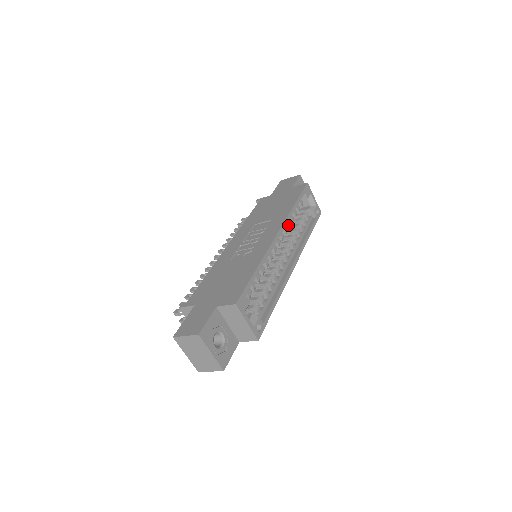
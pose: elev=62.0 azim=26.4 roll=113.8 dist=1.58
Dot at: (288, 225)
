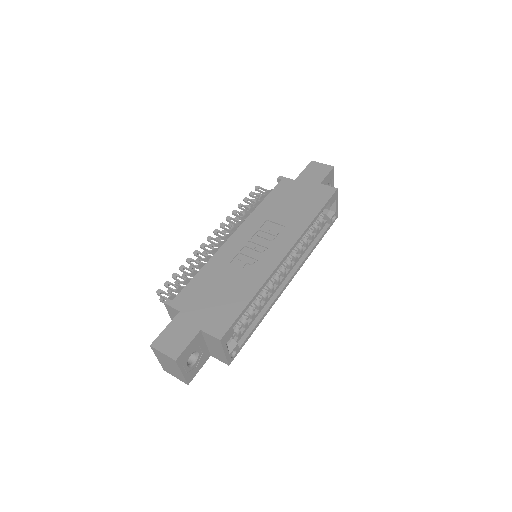
Dot at: occluded
